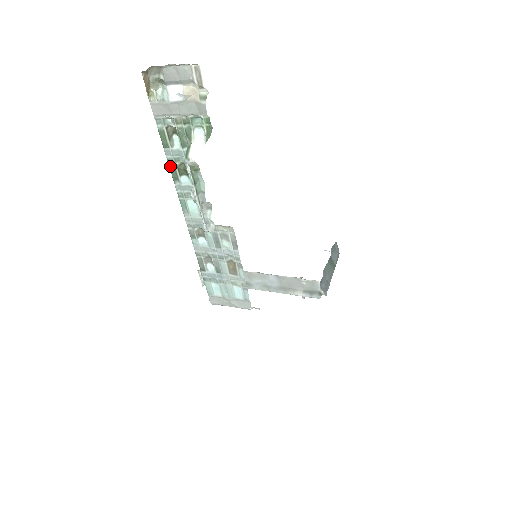
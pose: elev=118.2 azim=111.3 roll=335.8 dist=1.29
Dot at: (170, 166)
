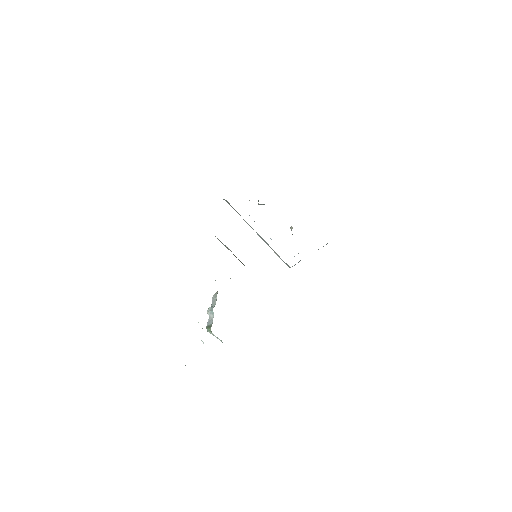
Dot at: occluded
